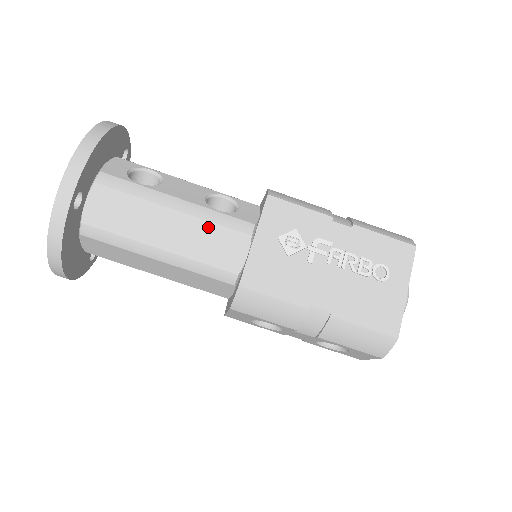
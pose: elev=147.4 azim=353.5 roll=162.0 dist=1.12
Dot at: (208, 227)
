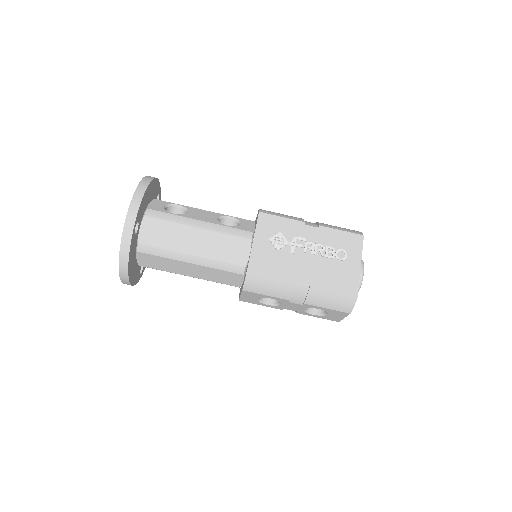
Dot at: (222, 237)
